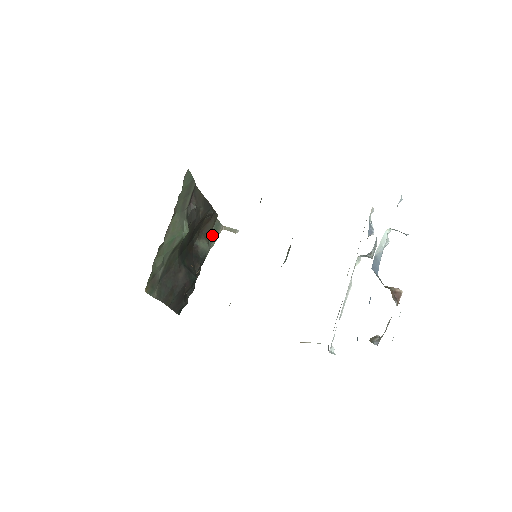
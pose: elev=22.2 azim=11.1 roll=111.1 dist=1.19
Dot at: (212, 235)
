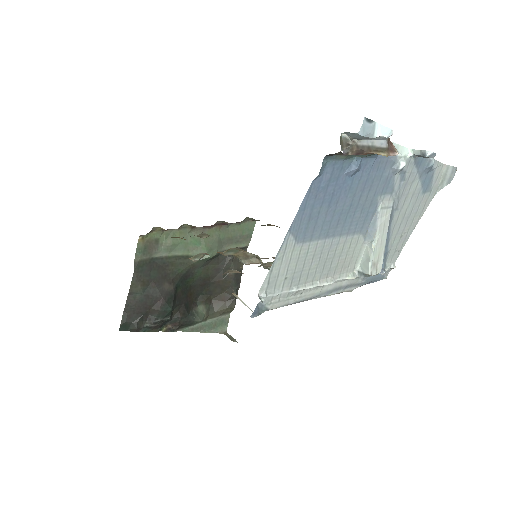
Dot at: (213, 322)
